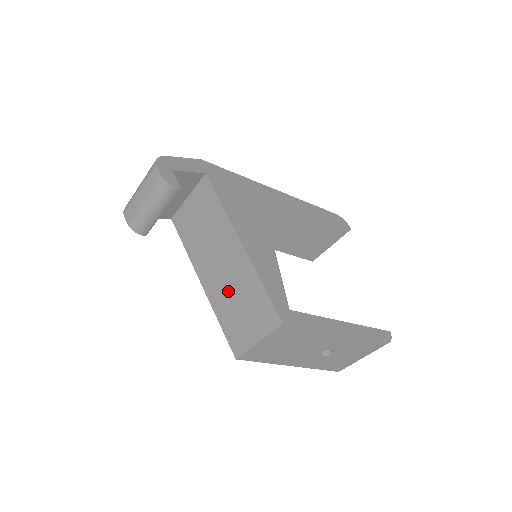
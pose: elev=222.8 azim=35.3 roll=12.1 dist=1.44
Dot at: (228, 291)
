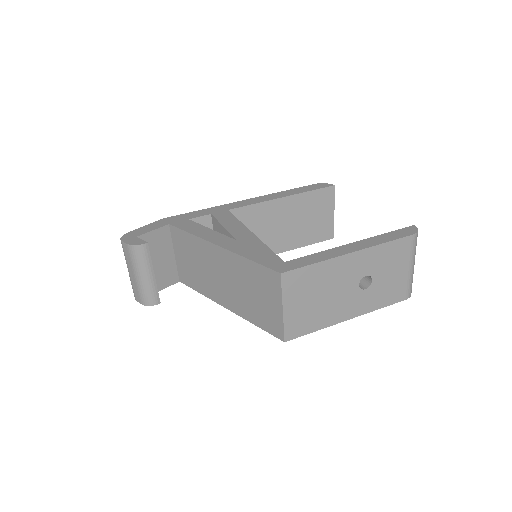
Dot at: (239, 292)
